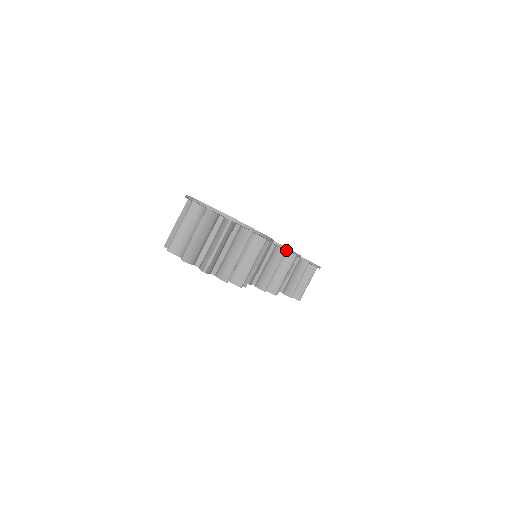
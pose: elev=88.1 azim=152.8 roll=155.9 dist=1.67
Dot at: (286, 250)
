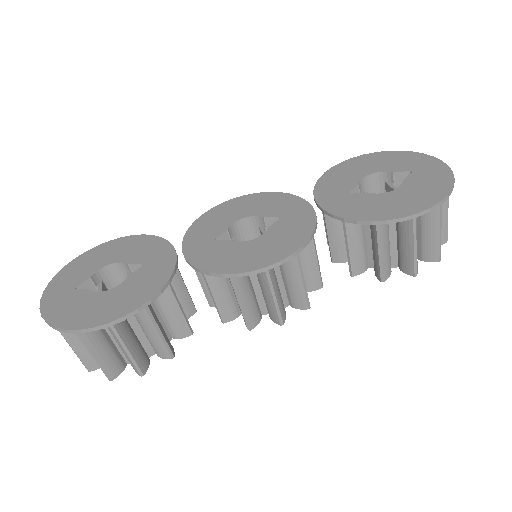
Dot at: (224, 277)
